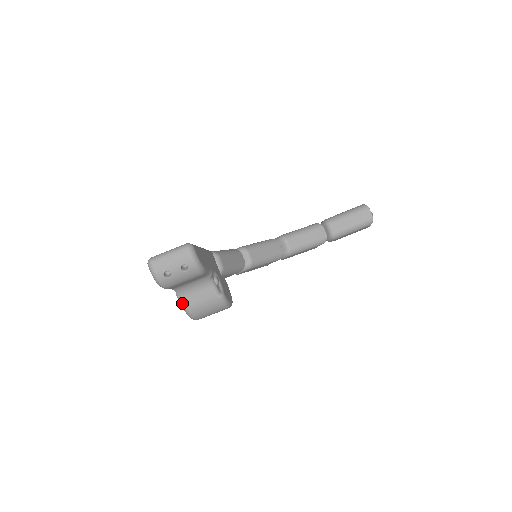
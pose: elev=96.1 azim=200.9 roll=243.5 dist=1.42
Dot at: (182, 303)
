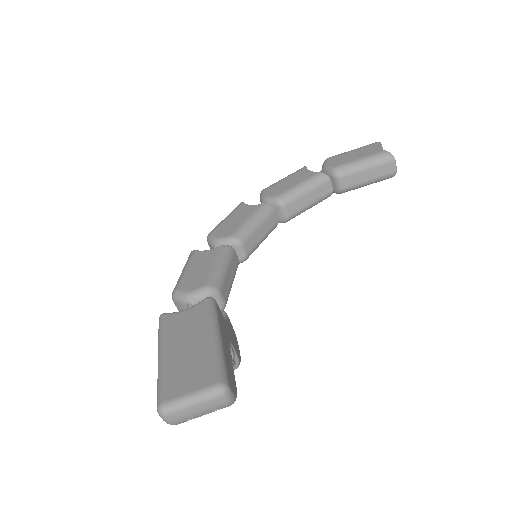
Dot at: occluded
